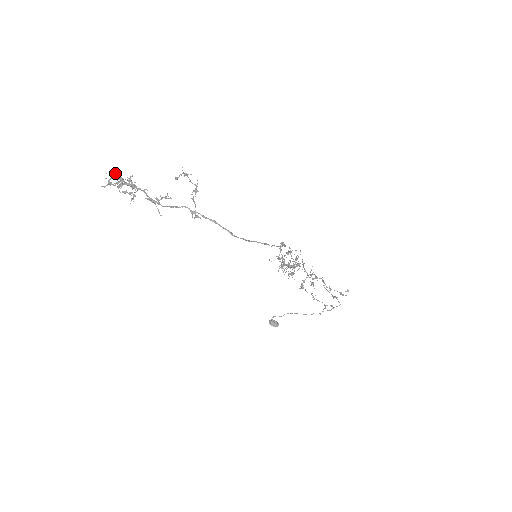
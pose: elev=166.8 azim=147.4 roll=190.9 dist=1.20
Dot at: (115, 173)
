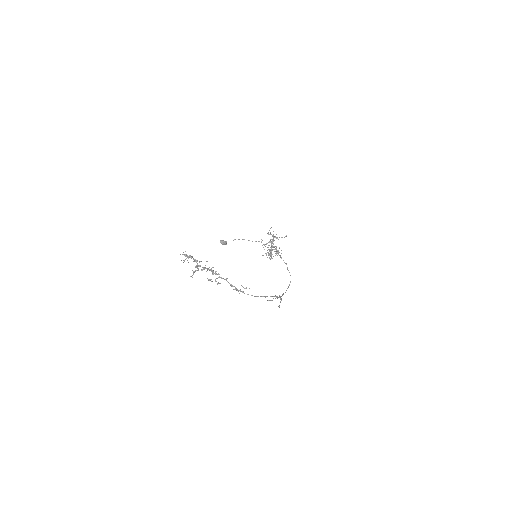
Dot at: occluded
